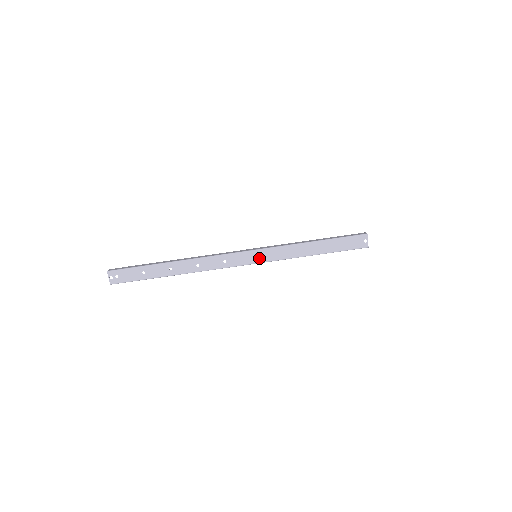
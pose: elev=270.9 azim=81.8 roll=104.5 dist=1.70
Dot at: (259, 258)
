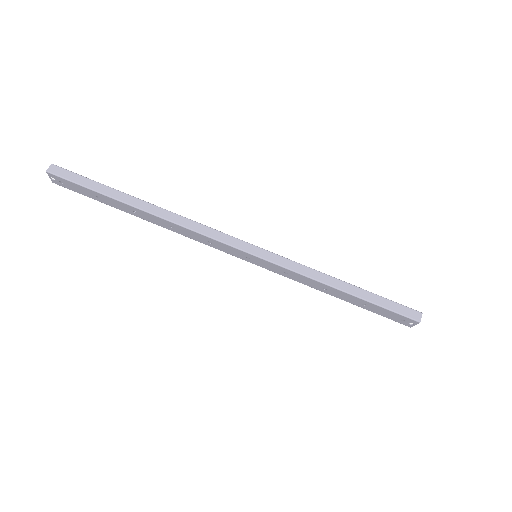
Dot at: (258, 263)
